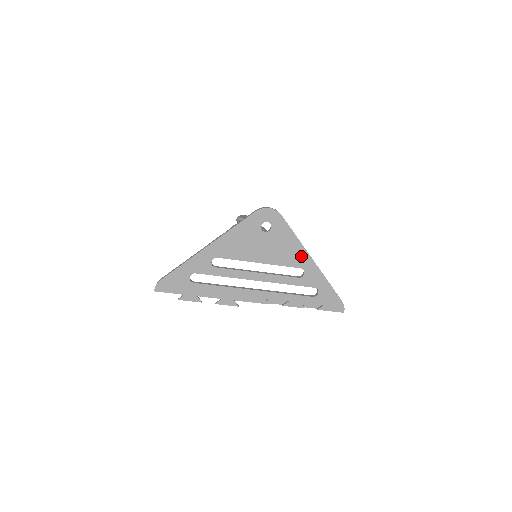
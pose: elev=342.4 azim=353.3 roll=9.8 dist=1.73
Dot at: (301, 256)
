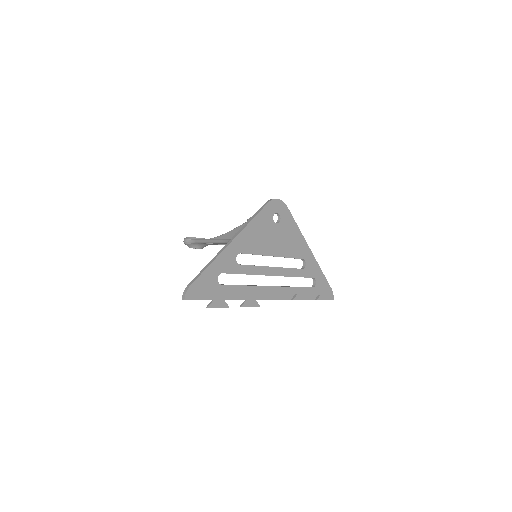
Dot at: (302, 247)
